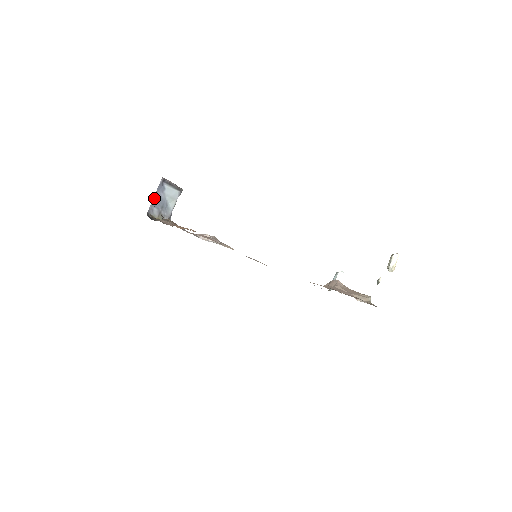
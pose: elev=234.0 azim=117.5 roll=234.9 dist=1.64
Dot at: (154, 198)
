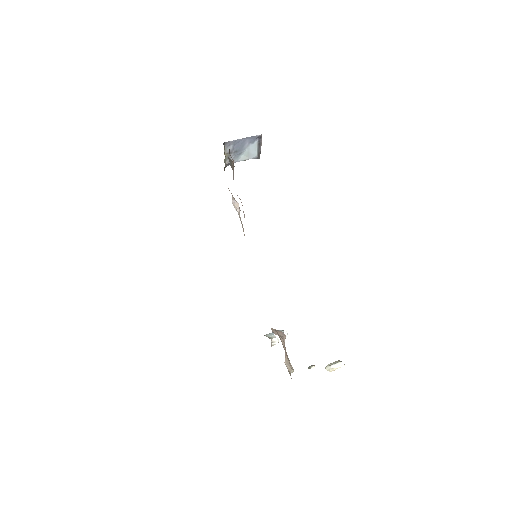
Dot at: (240, 139)
